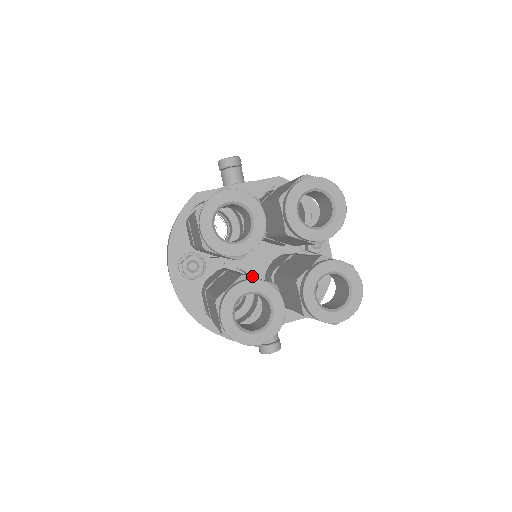
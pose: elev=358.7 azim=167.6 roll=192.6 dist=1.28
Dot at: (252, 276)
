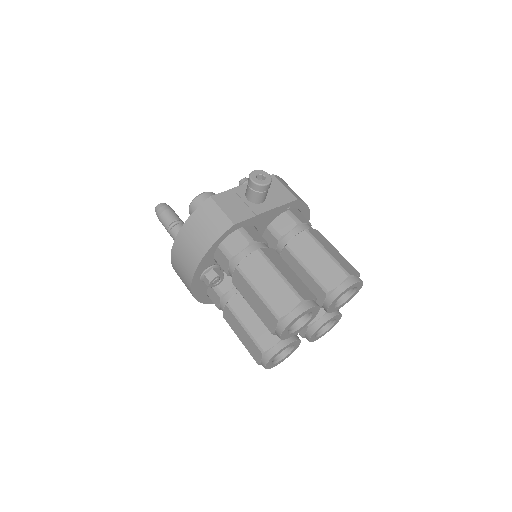
Dot at: occluded
